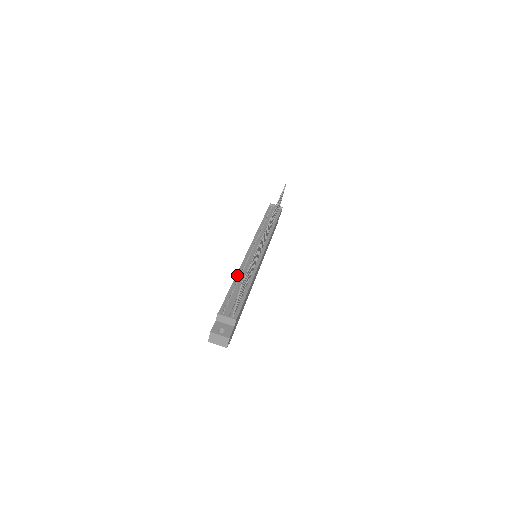
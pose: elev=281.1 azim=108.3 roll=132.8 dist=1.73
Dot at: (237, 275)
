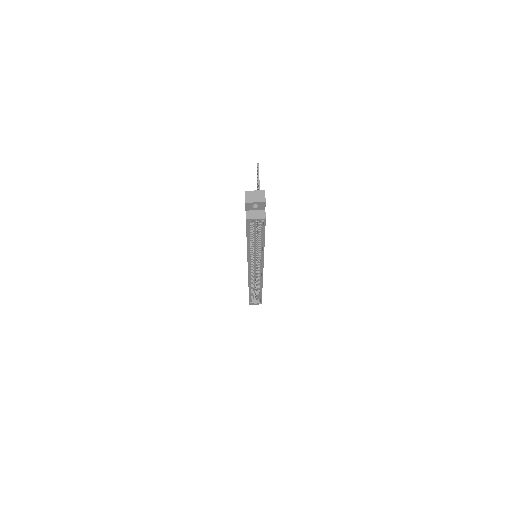
Dot at: occluded
